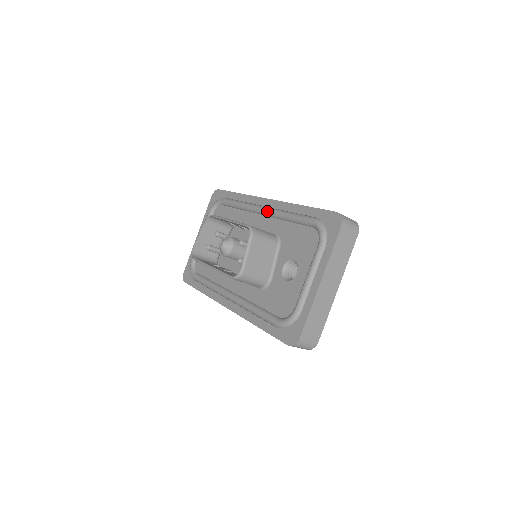
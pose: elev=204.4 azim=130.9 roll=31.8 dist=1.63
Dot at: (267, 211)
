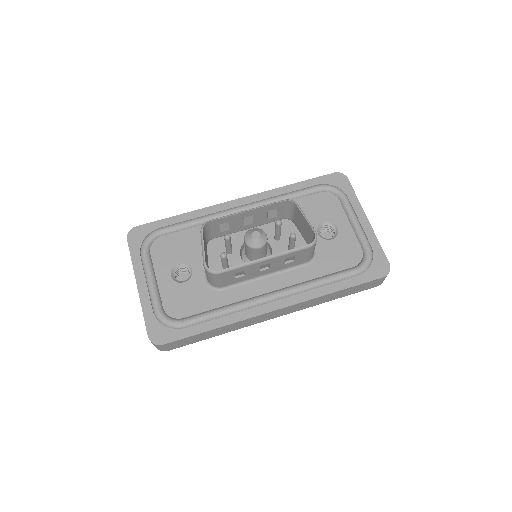
Dot at: (253, 205)
